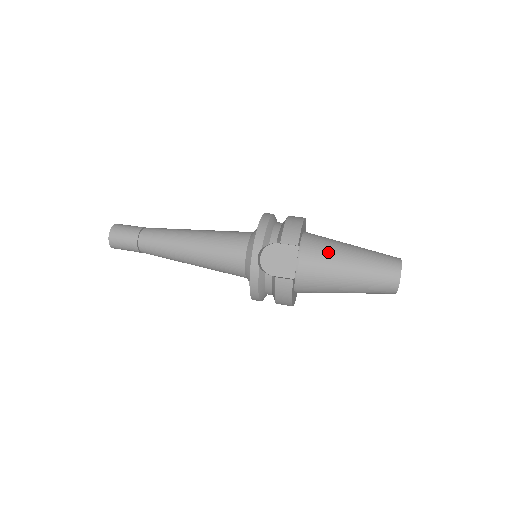
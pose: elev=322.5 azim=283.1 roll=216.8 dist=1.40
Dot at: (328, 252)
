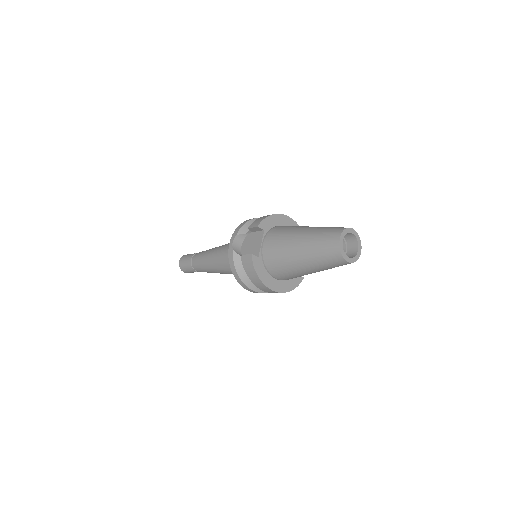
Dot at: (286, 231)
